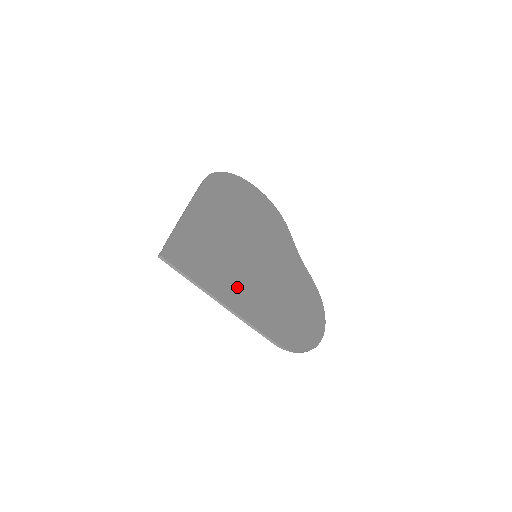
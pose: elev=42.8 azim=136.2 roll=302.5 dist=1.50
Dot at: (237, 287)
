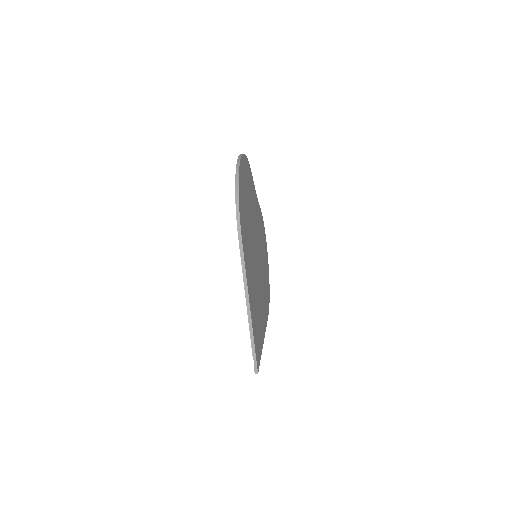
Dot at: (262, 311)
